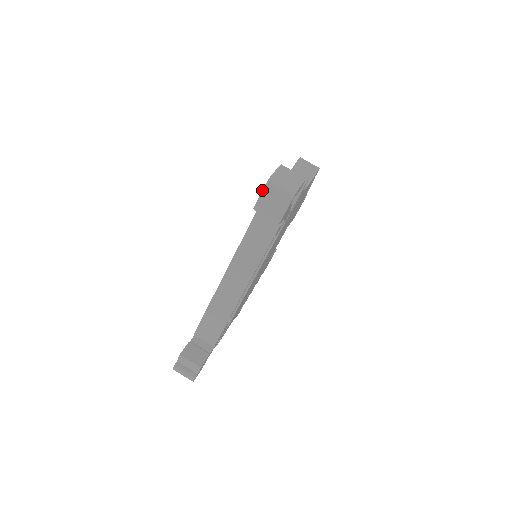
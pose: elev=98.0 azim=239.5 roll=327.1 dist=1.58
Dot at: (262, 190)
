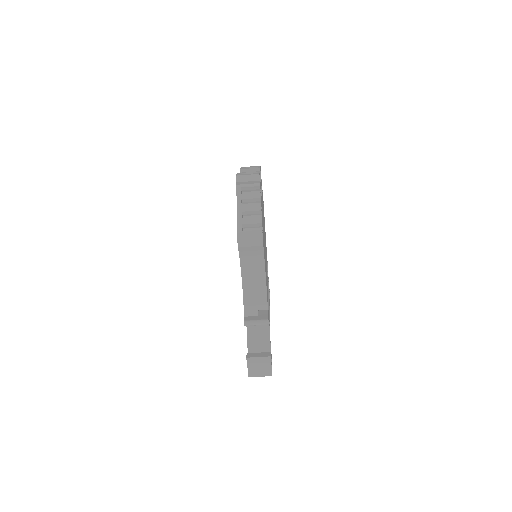
Dot at: occluded
